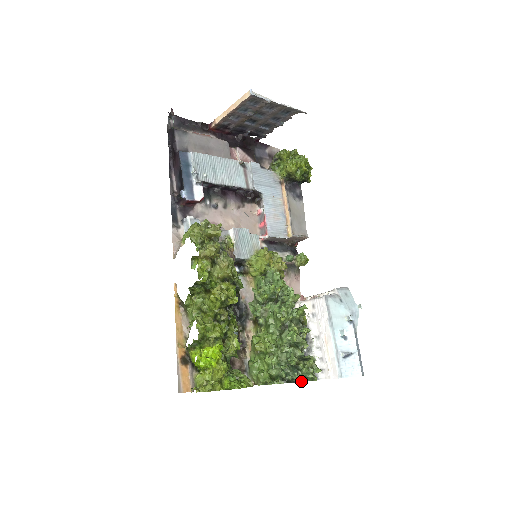
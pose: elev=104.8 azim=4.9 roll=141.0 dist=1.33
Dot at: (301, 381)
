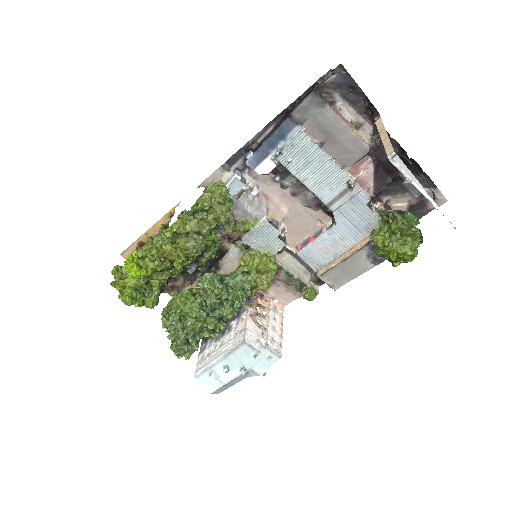
Dot at: occluded
